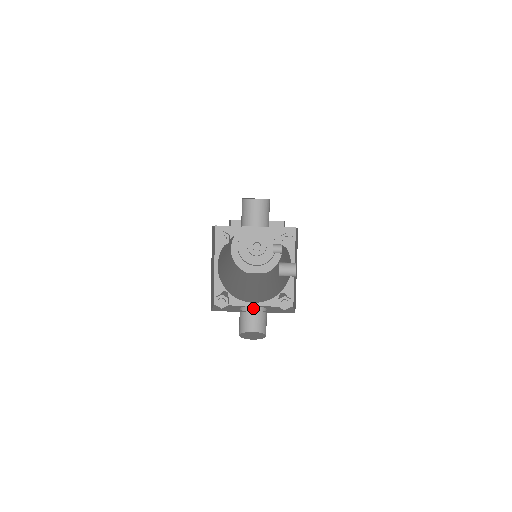
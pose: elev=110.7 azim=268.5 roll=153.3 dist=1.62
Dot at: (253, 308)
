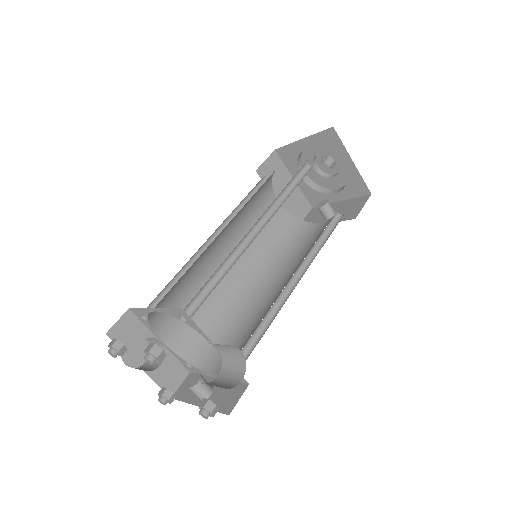
Dot at: (159, 341)
